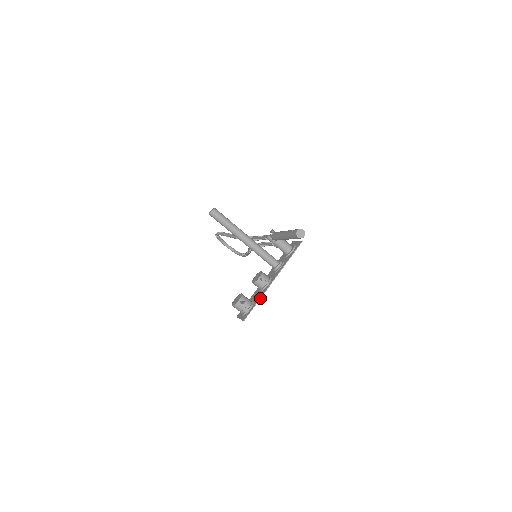
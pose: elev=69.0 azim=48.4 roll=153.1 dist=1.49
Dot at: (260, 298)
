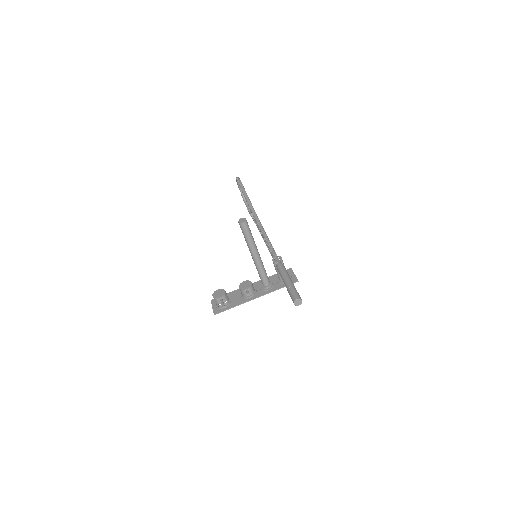
Dot at: (237, 305)
